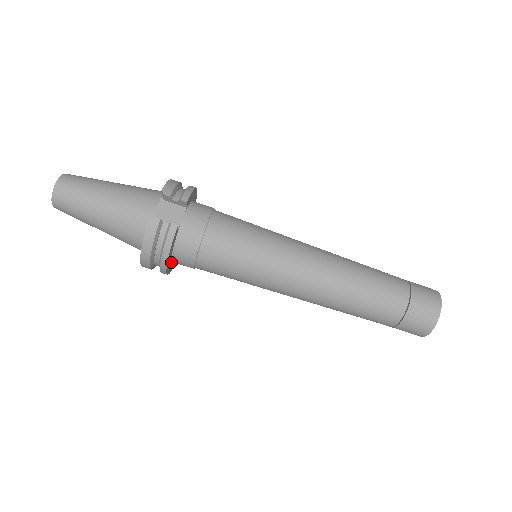
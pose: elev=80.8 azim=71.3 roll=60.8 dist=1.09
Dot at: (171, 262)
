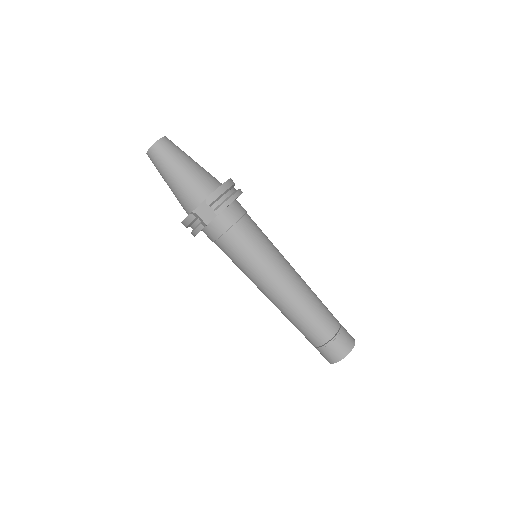
Dot at: occluded
